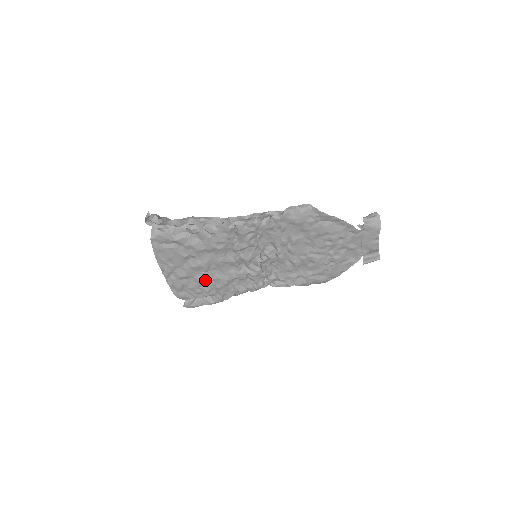
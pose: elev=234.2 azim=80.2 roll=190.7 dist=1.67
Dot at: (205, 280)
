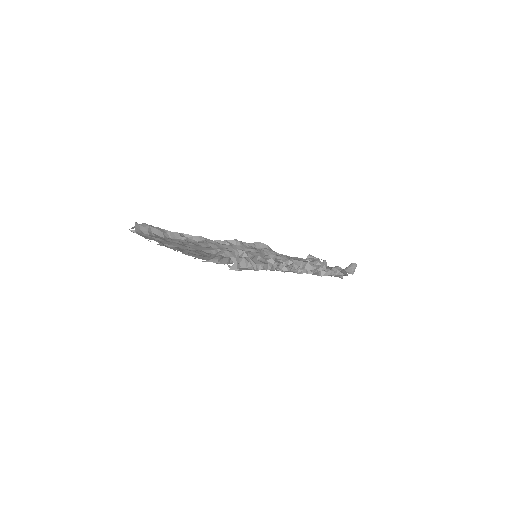
Dot at: occluded
